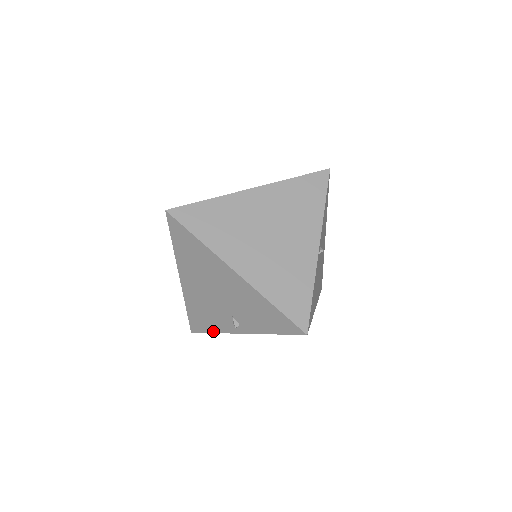
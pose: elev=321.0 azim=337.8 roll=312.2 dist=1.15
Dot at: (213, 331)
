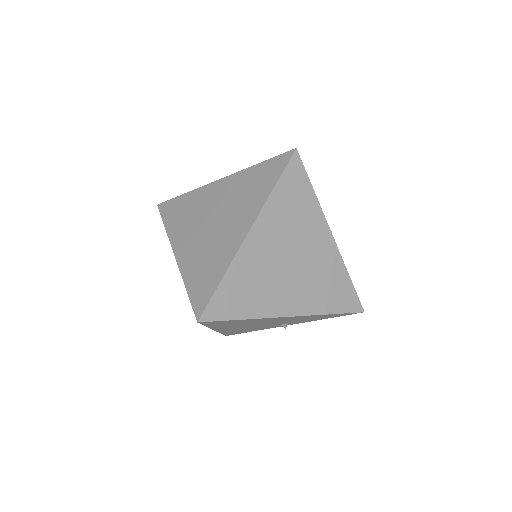
Dot at: occluded
